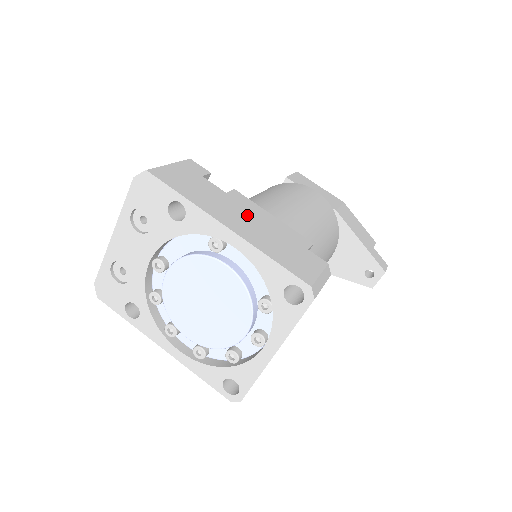
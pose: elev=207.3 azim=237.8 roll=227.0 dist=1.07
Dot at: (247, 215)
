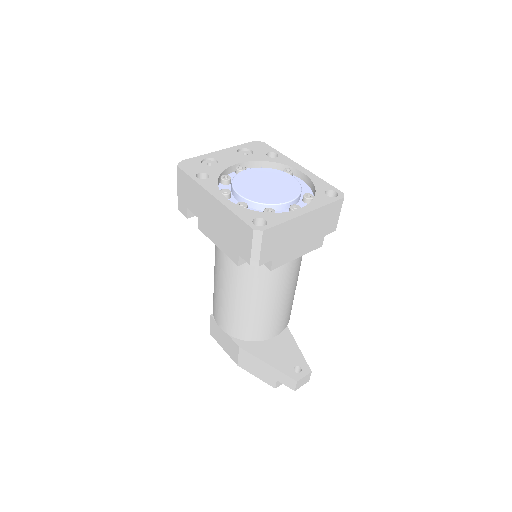
Dot at: occluded
